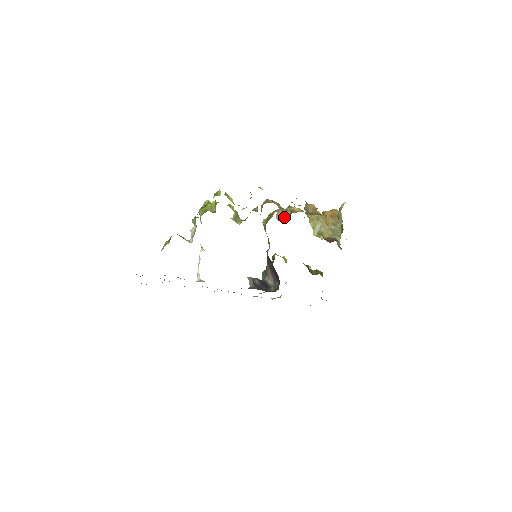
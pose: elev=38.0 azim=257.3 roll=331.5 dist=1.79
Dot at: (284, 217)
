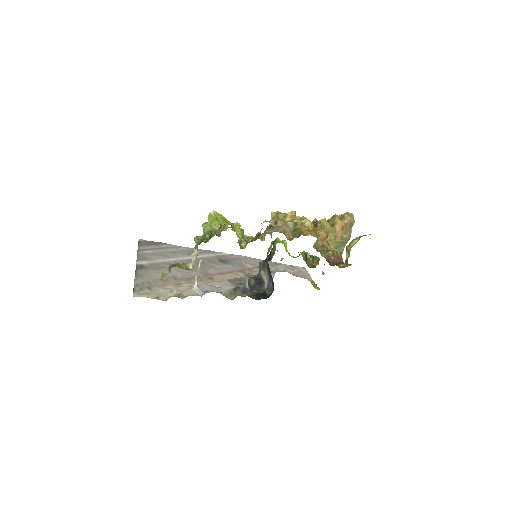
Dot at: (292, 230)
